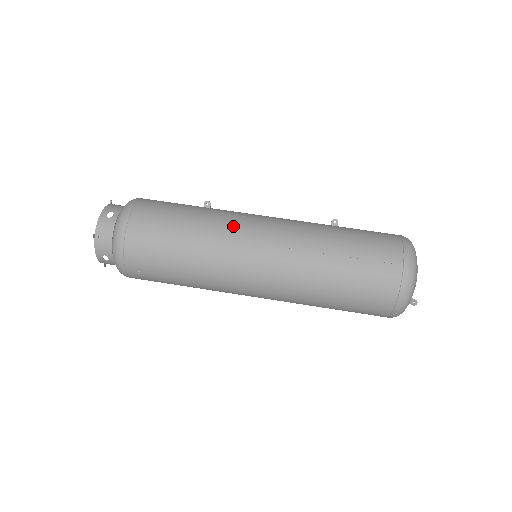
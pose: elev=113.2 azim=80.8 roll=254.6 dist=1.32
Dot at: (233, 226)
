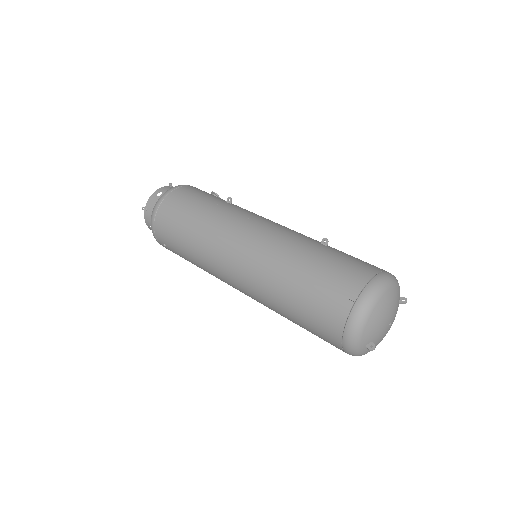
Dot at: (228, 223)
